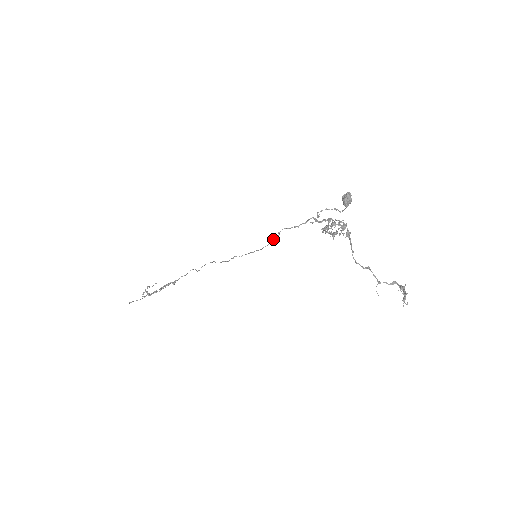
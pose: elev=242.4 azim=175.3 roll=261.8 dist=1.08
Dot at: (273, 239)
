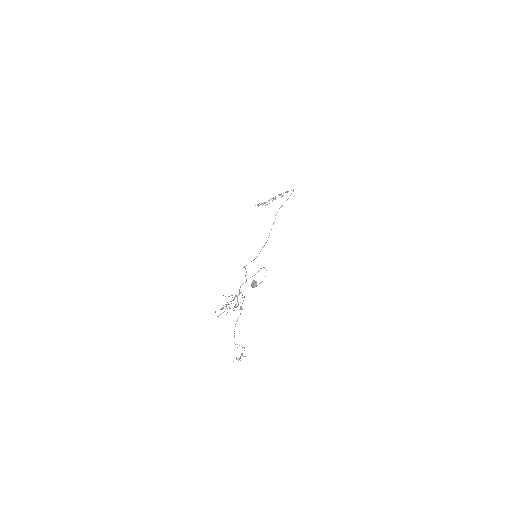
Dot at: occluded
